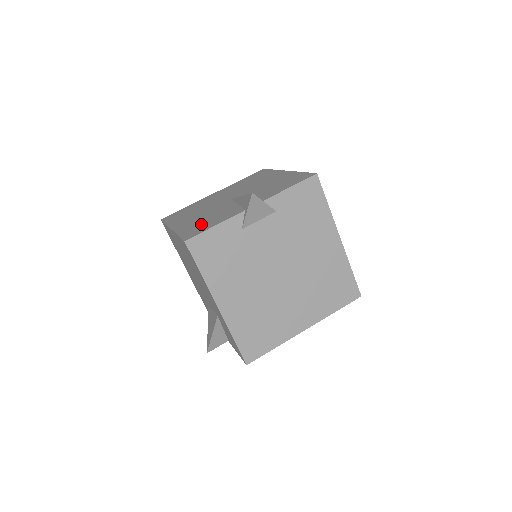
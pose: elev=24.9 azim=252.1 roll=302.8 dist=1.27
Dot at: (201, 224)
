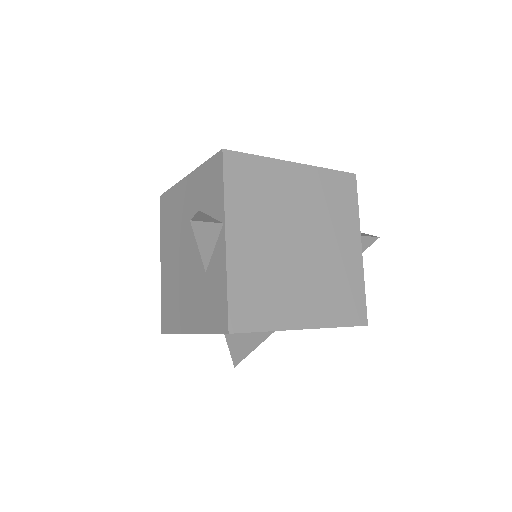
Dot at: occluded
